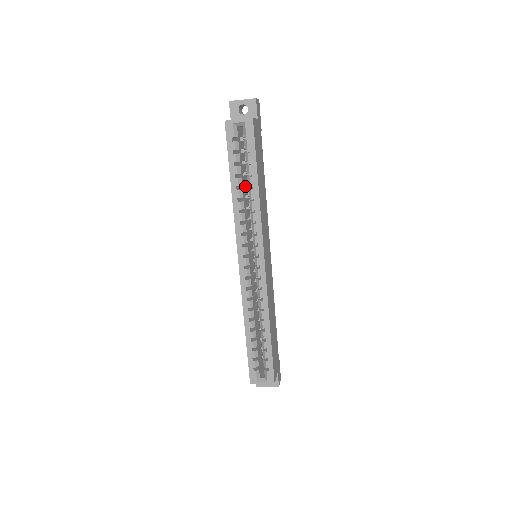
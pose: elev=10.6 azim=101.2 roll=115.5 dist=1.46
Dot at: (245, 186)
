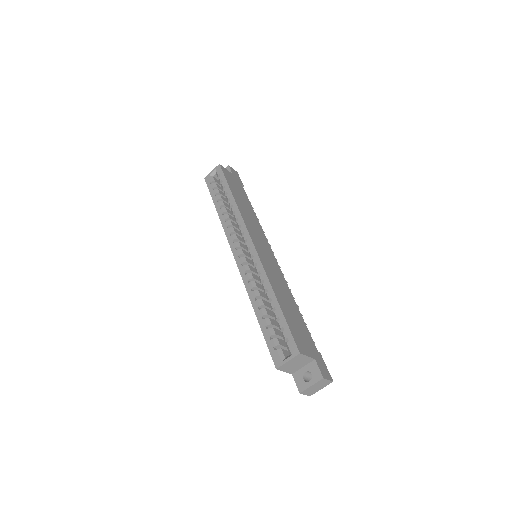
Dot at: occluded
